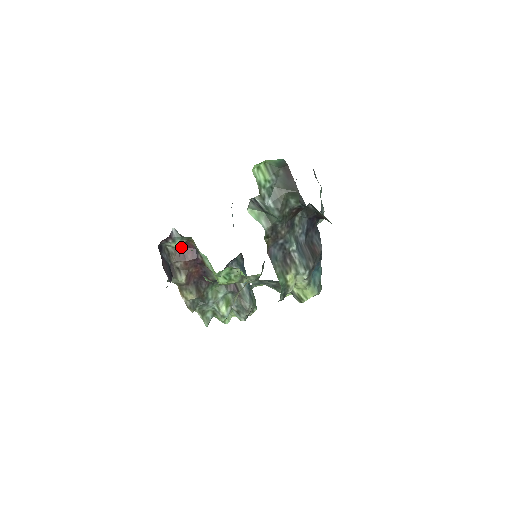
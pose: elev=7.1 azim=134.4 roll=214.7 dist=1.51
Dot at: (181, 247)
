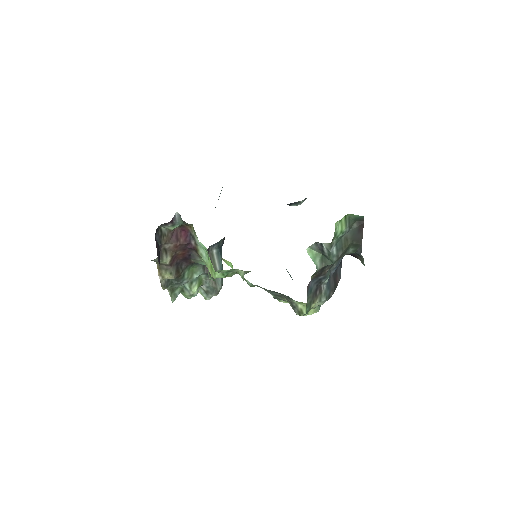
Dot at: (175, 229)
